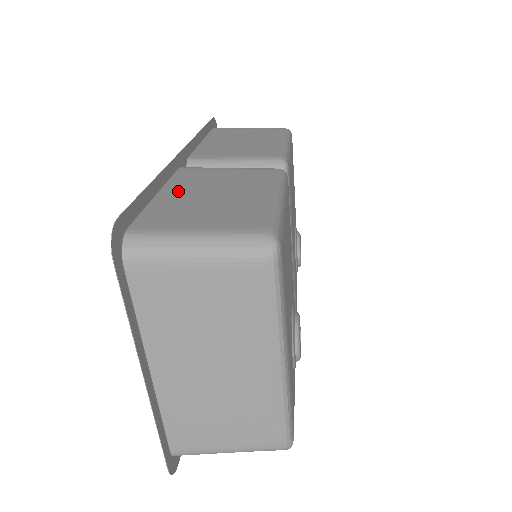
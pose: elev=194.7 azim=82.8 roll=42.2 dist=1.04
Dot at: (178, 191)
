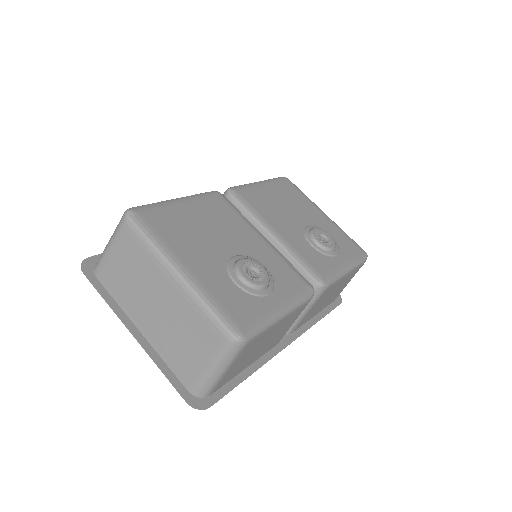
Dot at: occluded
